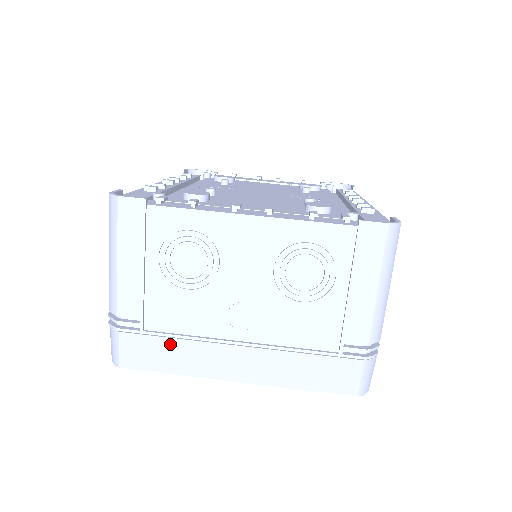
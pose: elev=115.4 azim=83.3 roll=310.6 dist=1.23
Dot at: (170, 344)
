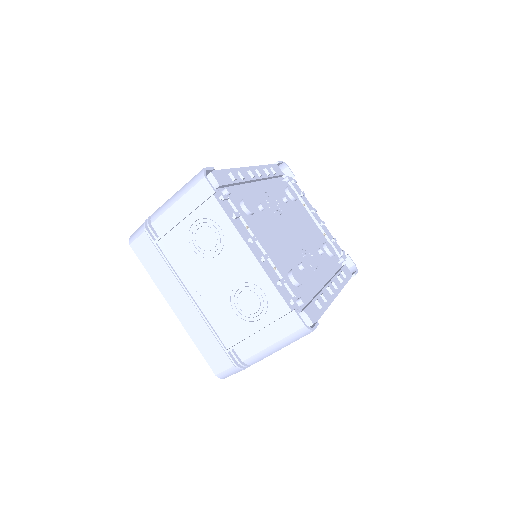
Dot at: (161, 262)
